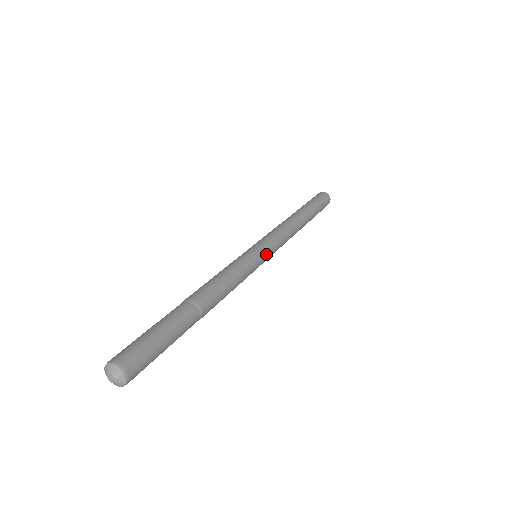
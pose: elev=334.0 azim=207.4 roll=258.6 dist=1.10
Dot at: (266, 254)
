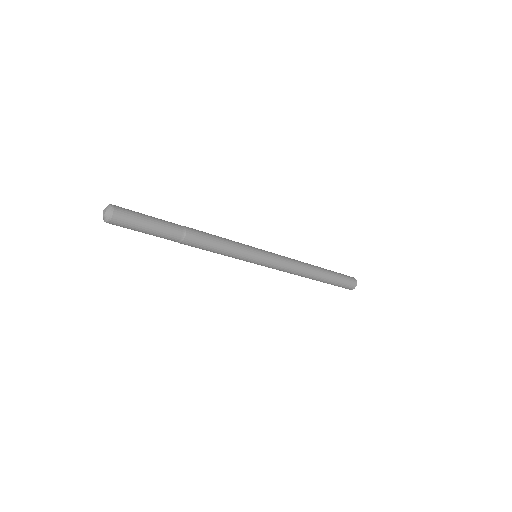
Dot at: (262, 250)
